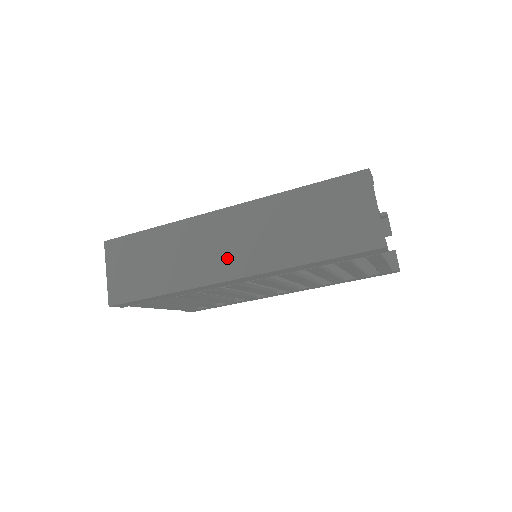
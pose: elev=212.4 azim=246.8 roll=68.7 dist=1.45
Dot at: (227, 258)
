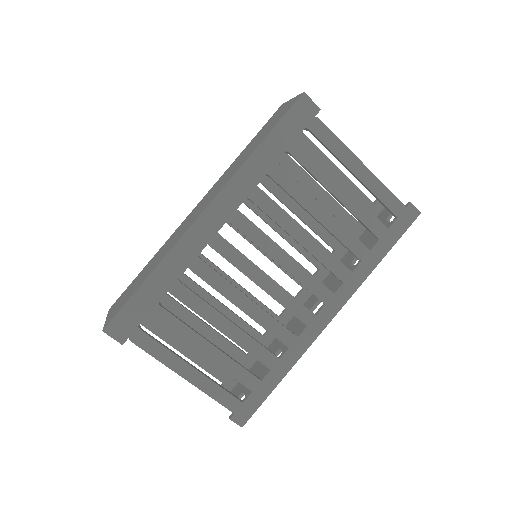
Dot at: (200, 210)
